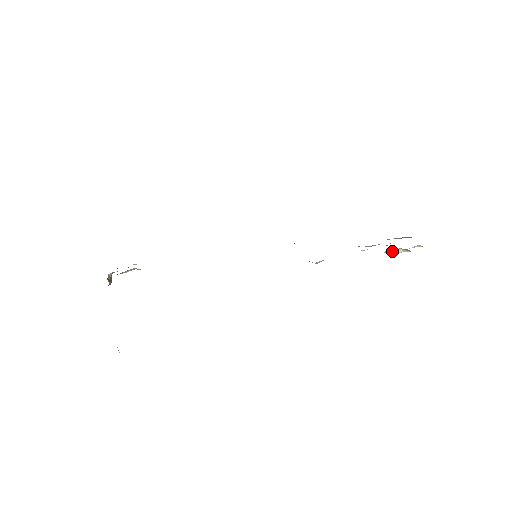
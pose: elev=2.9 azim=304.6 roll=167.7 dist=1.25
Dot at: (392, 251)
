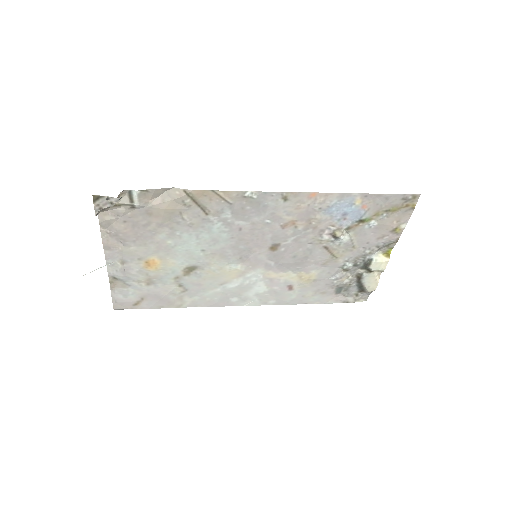
Dot at: (378, 256)
